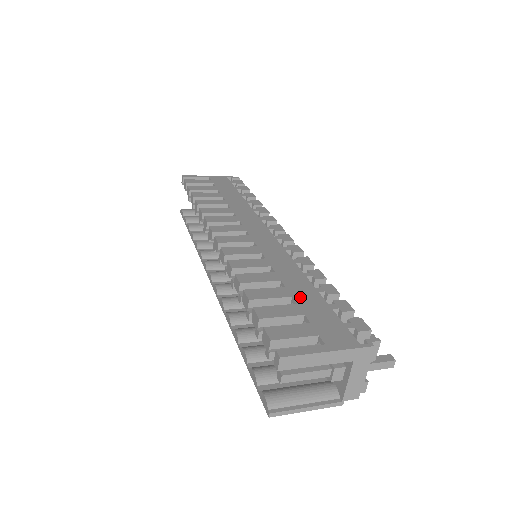
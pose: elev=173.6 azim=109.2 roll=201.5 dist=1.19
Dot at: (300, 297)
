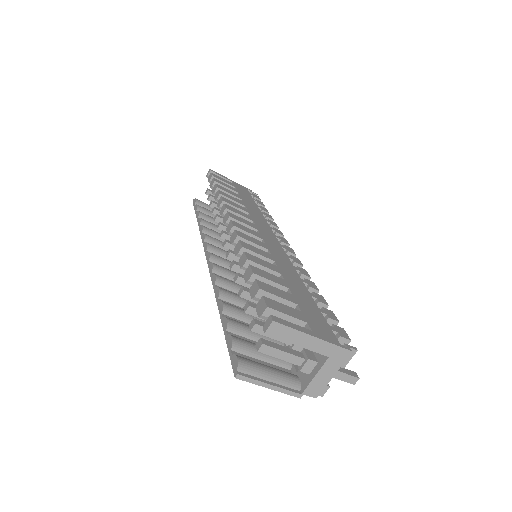
Dot at: (296, 292)
